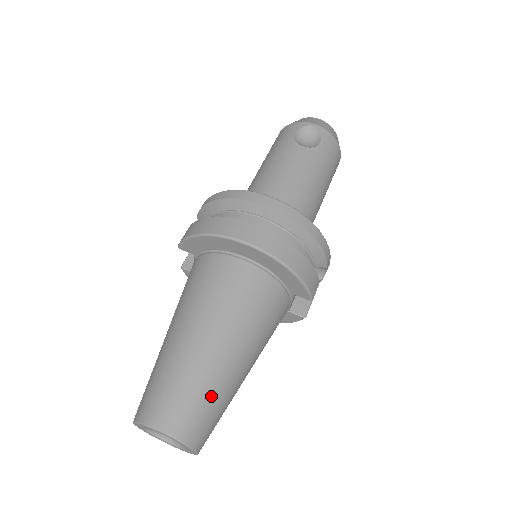
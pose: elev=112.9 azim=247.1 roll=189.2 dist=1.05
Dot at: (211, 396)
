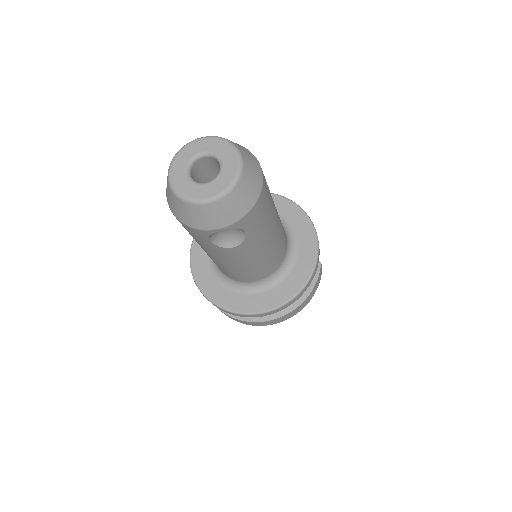
Dot at: occluded
